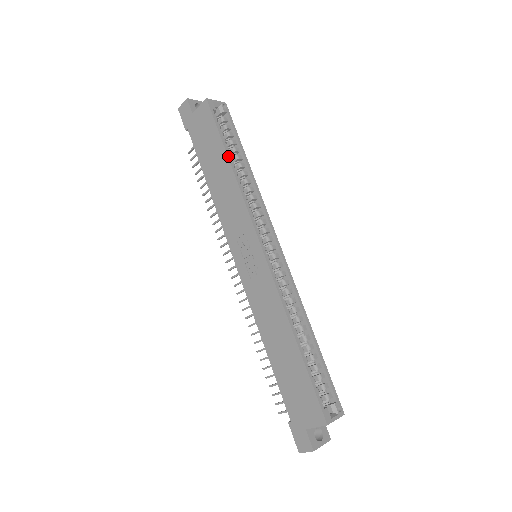
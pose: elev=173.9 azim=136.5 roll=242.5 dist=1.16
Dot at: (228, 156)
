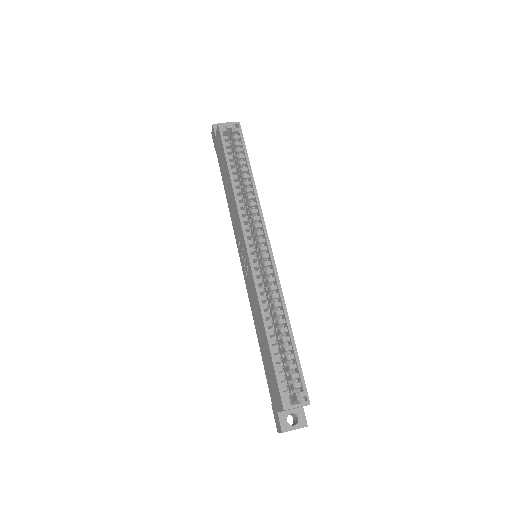
Dot at: (229, 171)
